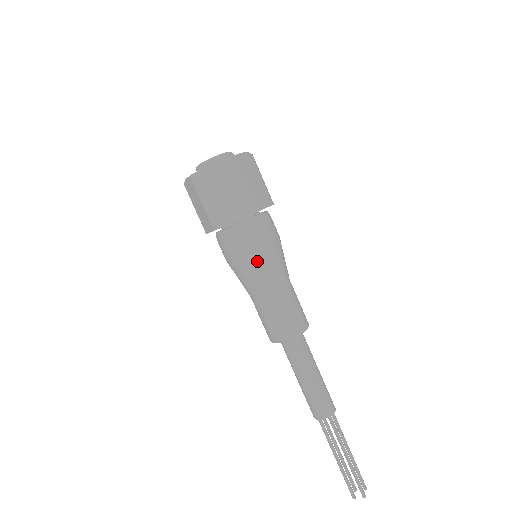
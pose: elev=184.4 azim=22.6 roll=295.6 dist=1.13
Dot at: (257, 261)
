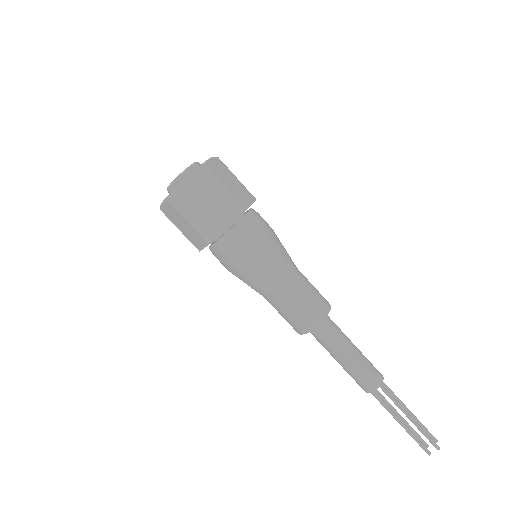
Dot at: (261, 260)
